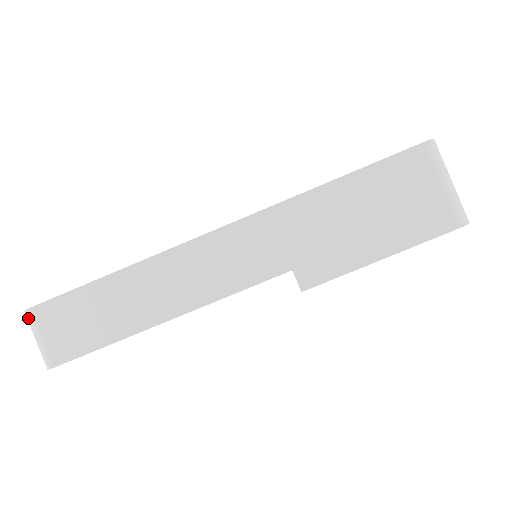
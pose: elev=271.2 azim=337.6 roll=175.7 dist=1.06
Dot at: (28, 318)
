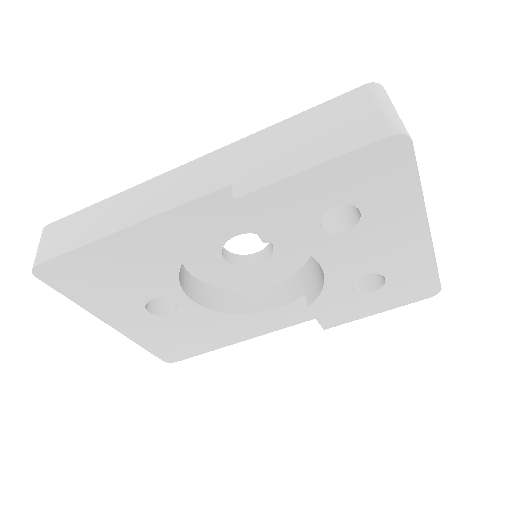
Dot at: (41, 234)
